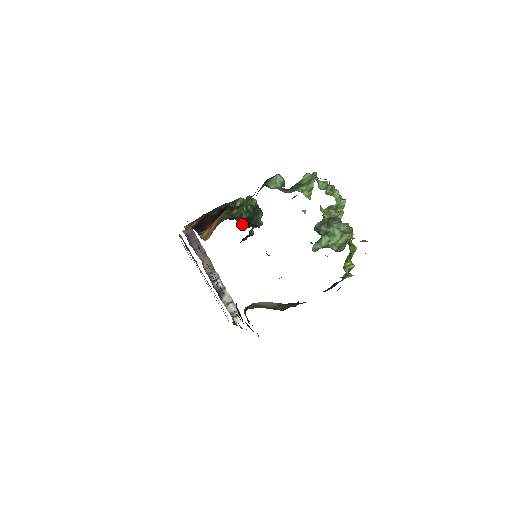
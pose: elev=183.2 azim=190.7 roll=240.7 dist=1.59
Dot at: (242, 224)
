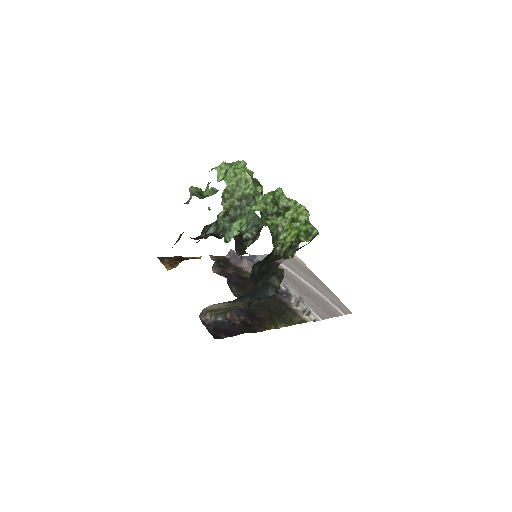
Dot at: (223, 236)
